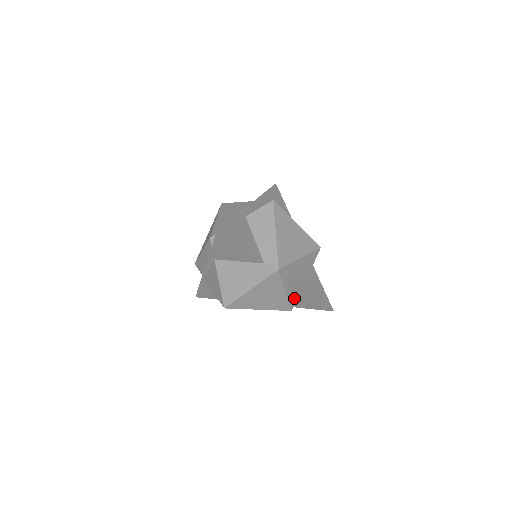
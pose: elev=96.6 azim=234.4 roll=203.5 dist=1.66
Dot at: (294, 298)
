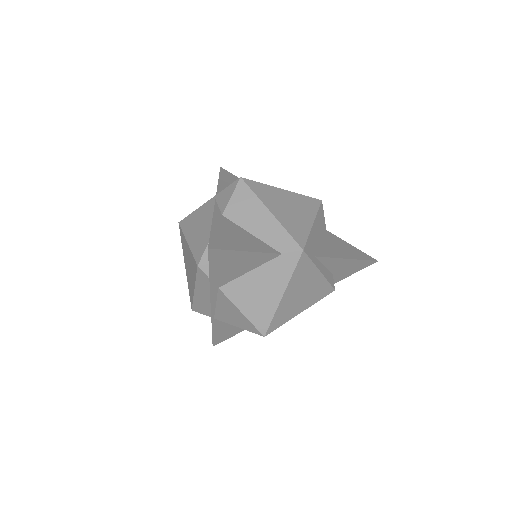
Dot at: (330, 274)
